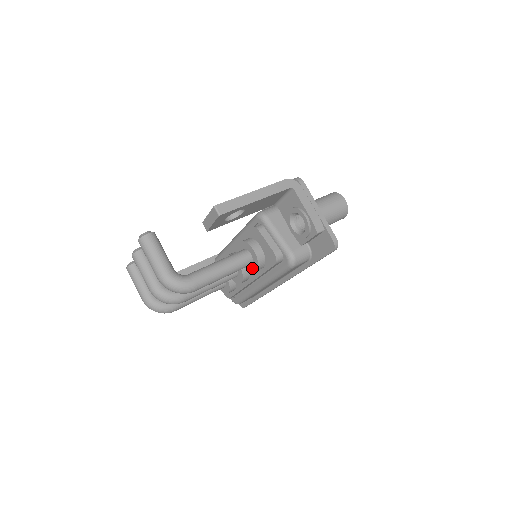
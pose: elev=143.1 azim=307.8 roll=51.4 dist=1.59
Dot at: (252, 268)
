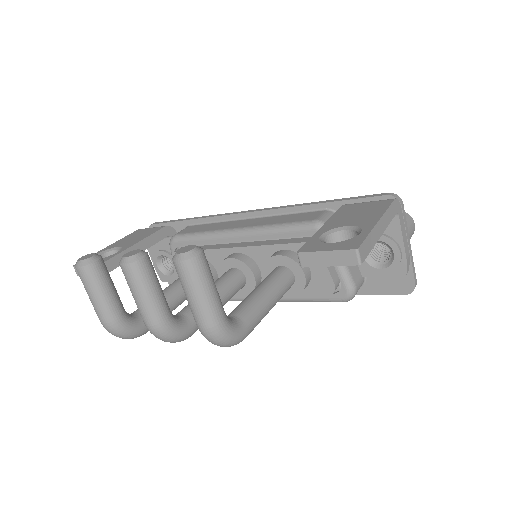
Dot at: occluded
